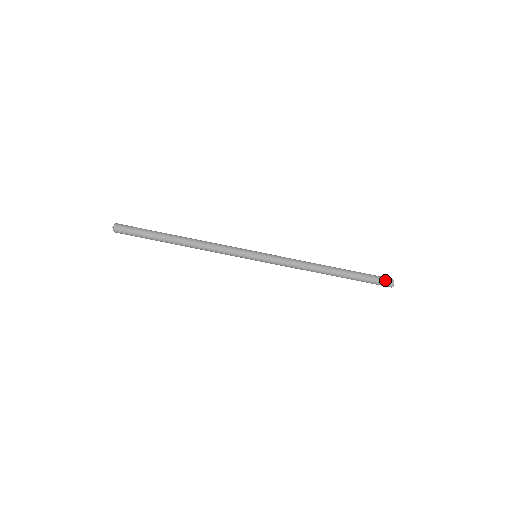
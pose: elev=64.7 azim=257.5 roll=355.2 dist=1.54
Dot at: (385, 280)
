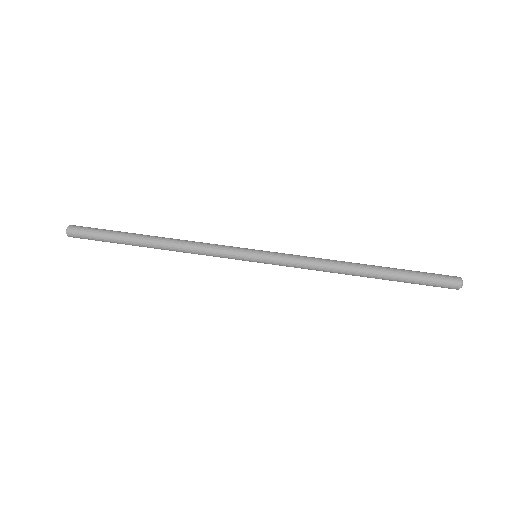
Dot at: (446, 275)
